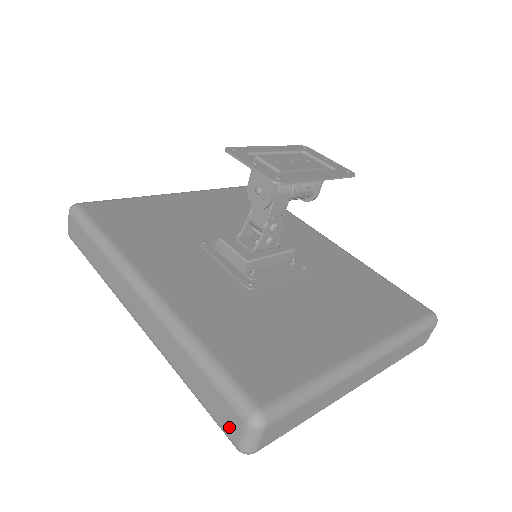
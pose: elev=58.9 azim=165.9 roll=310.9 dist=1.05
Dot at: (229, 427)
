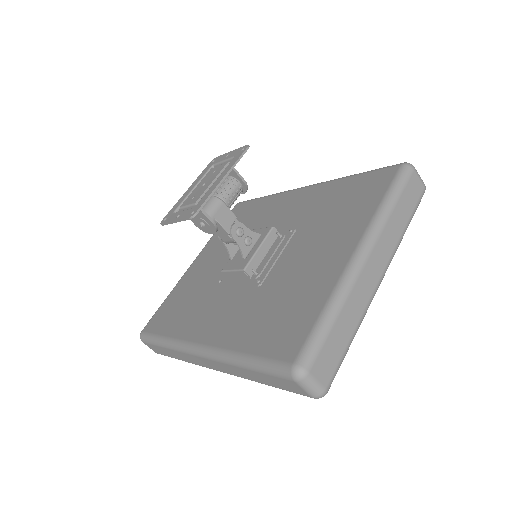
Dot at: (296, 390)
